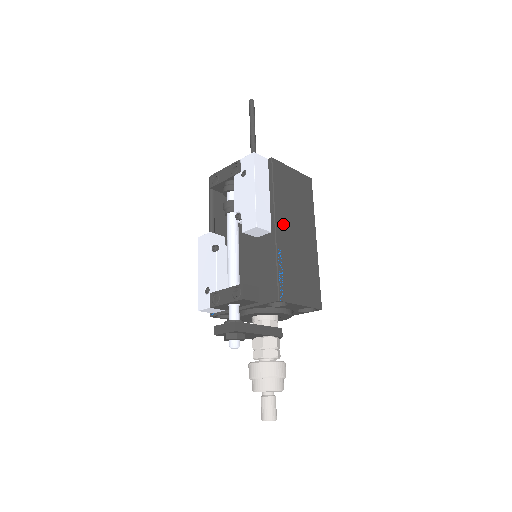
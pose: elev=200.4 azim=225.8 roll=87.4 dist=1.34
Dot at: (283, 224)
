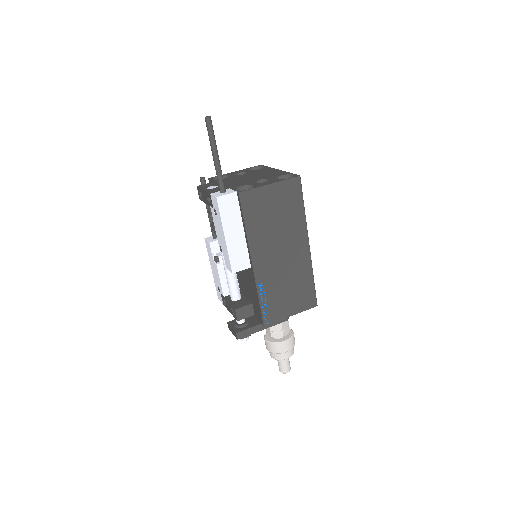
Dot at: (262, 256)
